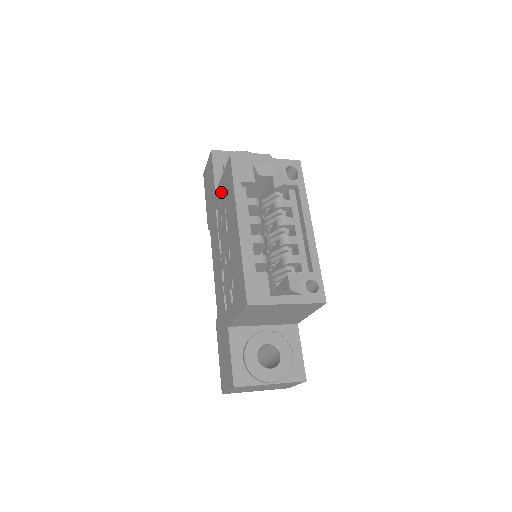
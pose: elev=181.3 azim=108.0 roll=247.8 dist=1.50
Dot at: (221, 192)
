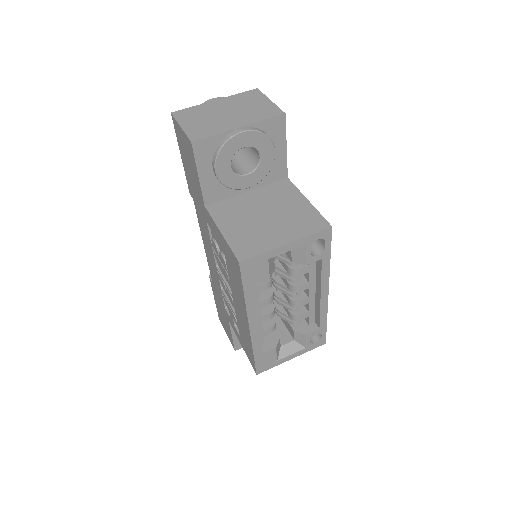
Dot at: (218, 240)
